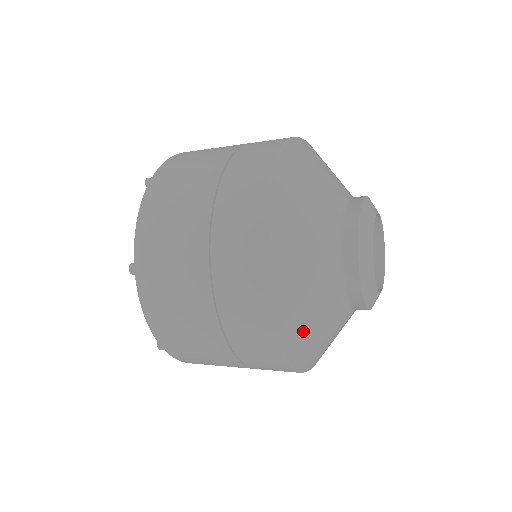
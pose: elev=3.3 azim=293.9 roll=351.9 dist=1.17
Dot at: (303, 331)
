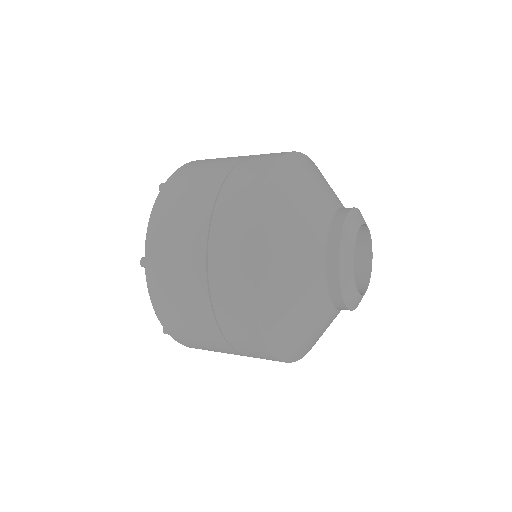
Dot at: (286, 325)
